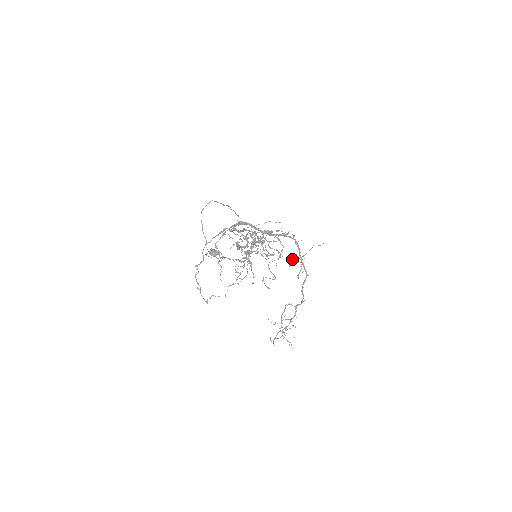
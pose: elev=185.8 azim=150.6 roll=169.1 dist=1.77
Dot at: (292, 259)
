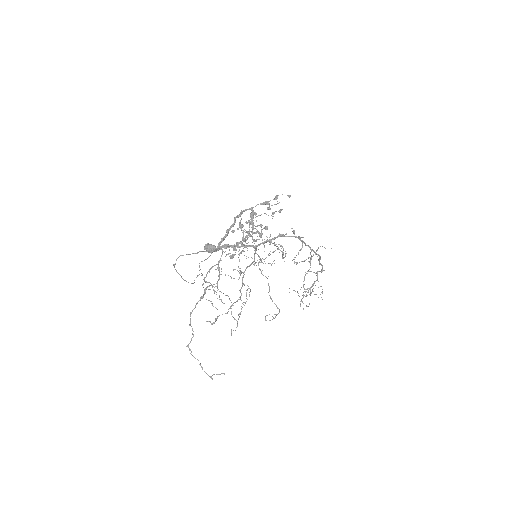
Dot at: (298, 253)
